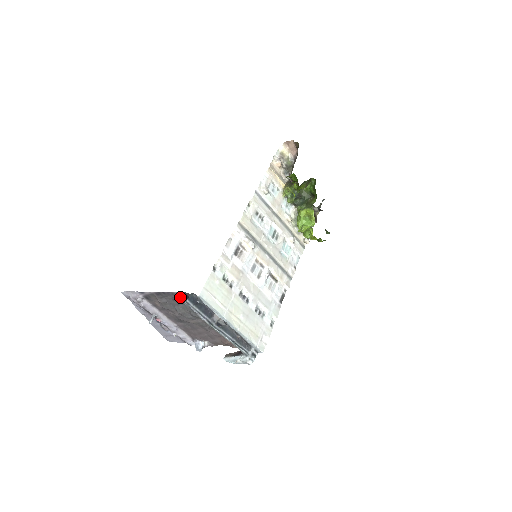
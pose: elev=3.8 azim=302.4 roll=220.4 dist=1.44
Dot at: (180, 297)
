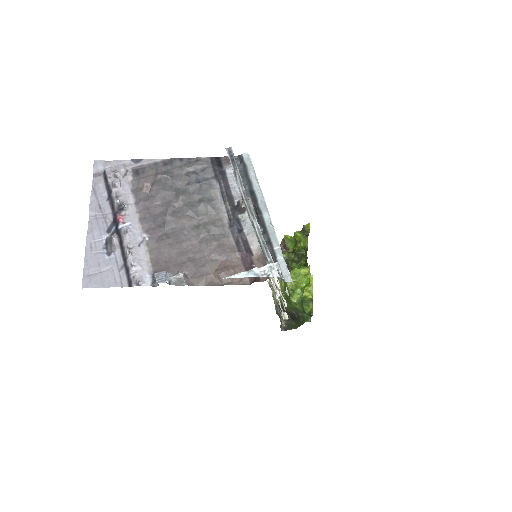
Dot at: (205, 167)
